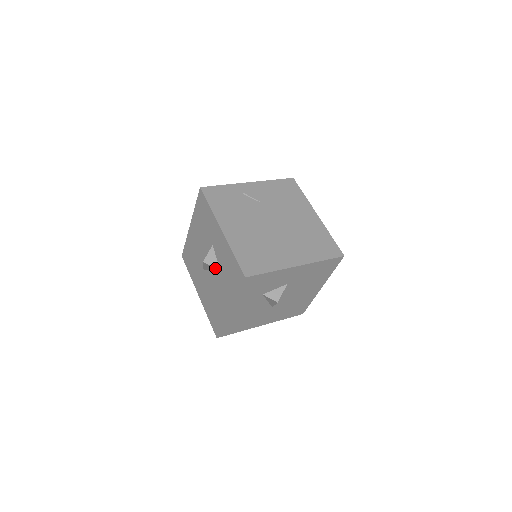
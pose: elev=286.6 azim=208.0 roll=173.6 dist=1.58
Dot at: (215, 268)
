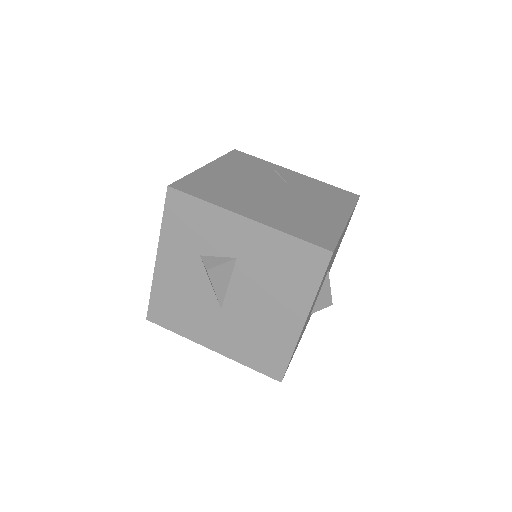
Dot at: occluded
